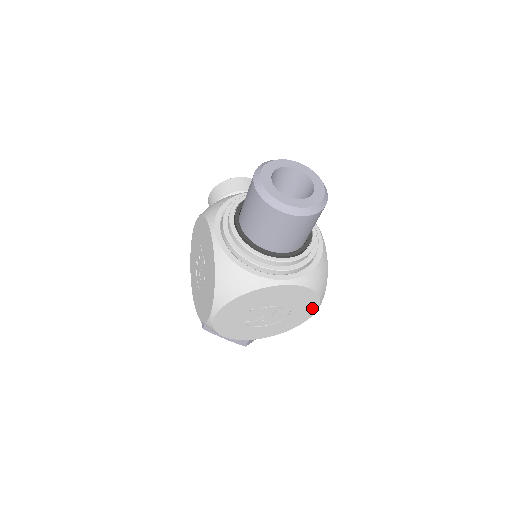
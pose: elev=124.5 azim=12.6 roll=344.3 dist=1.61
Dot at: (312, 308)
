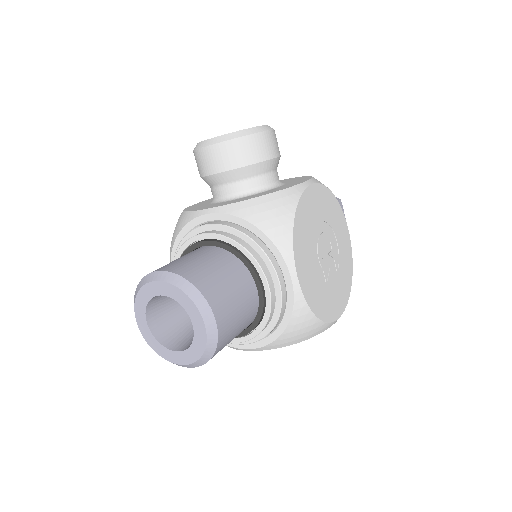
Dot at: occluded
